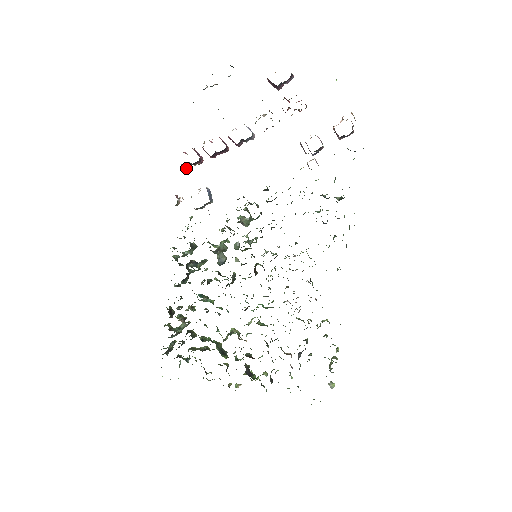
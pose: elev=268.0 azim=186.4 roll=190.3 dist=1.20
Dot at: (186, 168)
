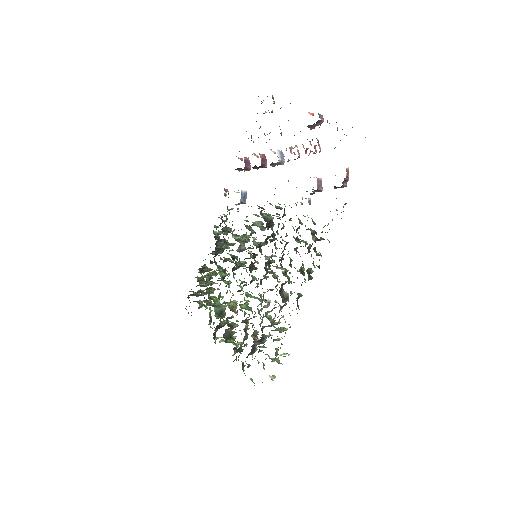
Dot at: (239, 171)
